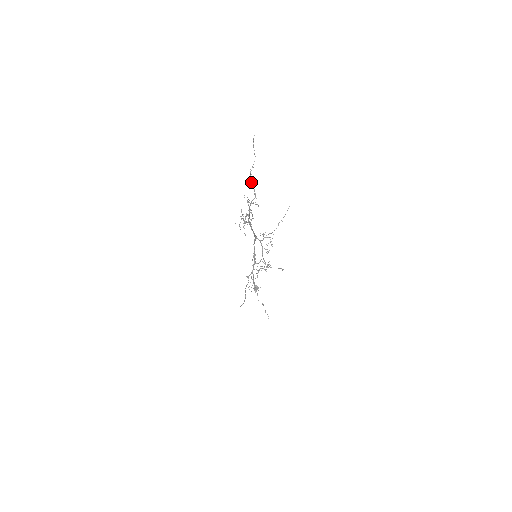
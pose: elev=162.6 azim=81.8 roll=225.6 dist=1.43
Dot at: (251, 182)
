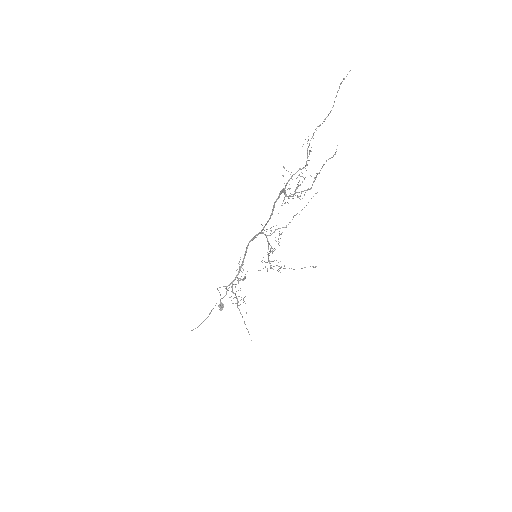
Dot at: (309, 143)
